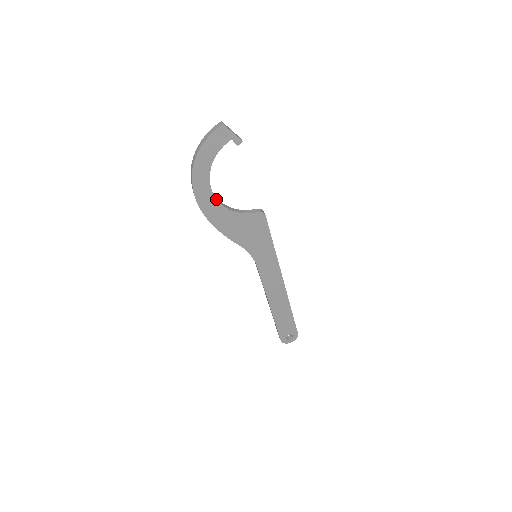
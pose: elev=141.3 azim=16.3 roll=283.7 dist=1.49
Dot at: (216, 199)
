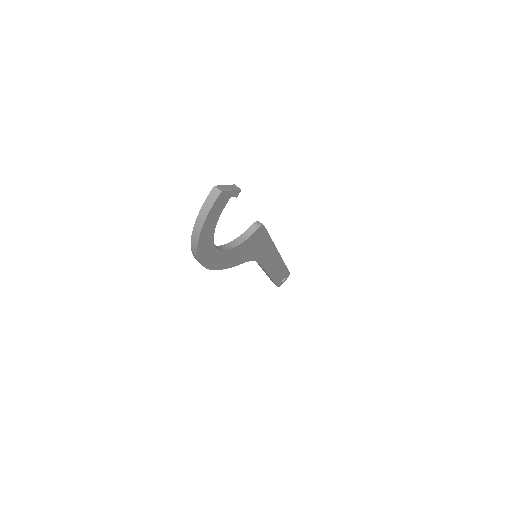
Dot at: (221, 251)
